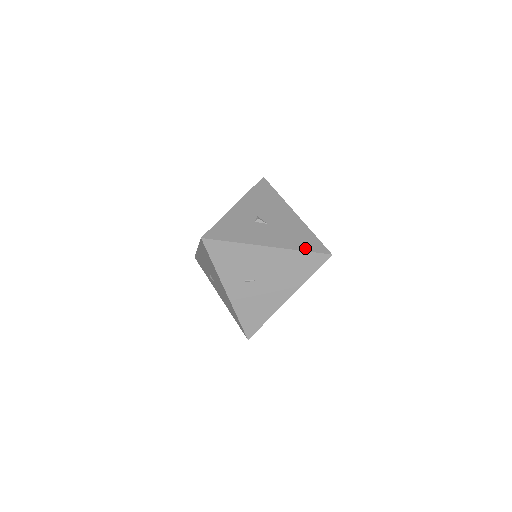
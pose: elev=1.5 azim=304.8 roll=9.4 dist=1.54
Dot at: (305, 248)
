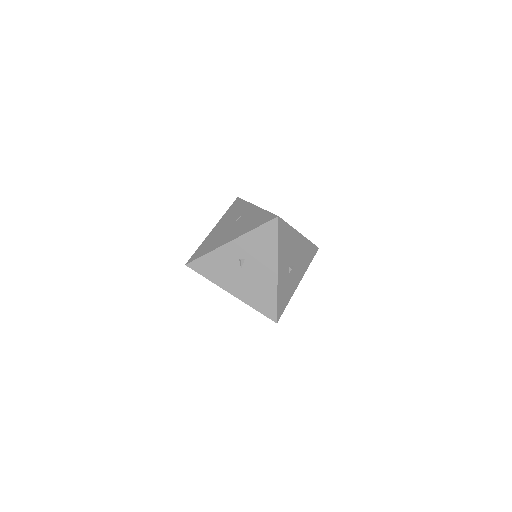
Dot at: (311, 260)
